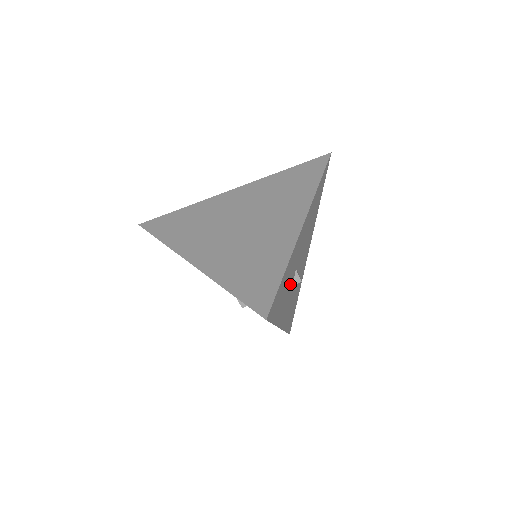
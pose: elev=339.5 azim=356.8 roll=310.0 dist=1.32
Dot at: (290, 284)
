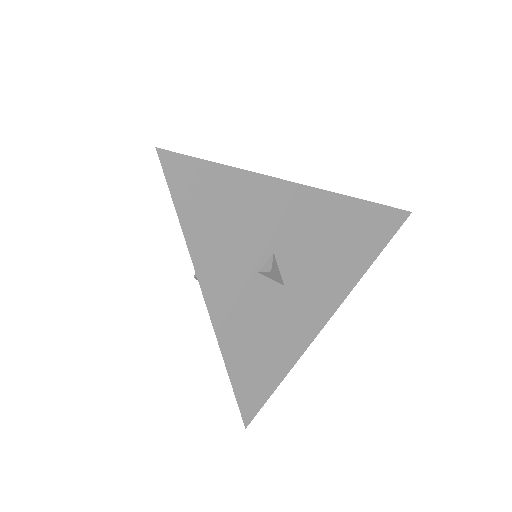
Dot at: (251, 251)
